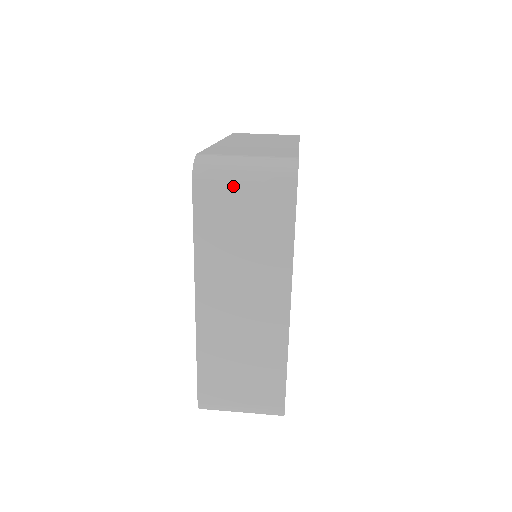
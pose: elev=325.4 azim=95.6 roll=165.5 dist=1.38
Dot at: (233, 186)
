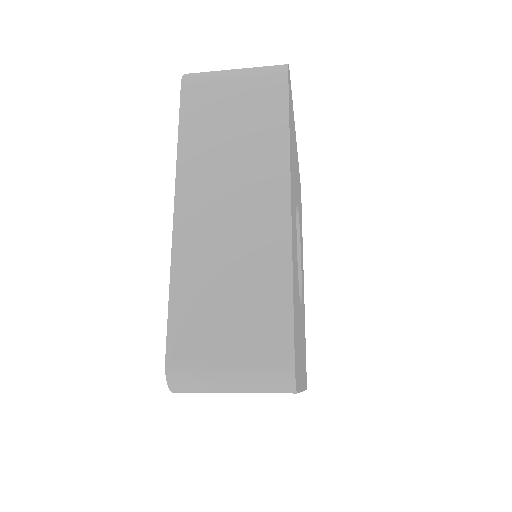
Dot at: (222, 82)
